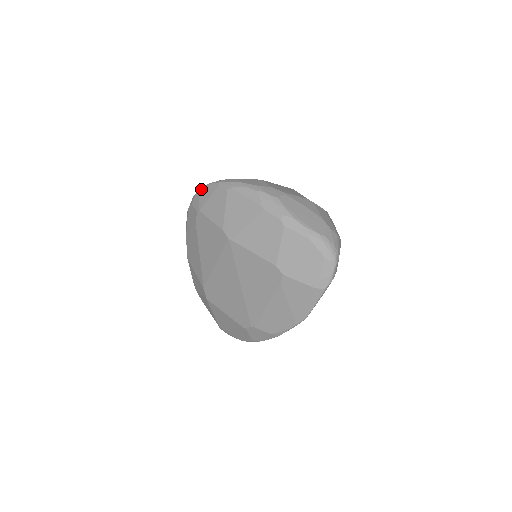
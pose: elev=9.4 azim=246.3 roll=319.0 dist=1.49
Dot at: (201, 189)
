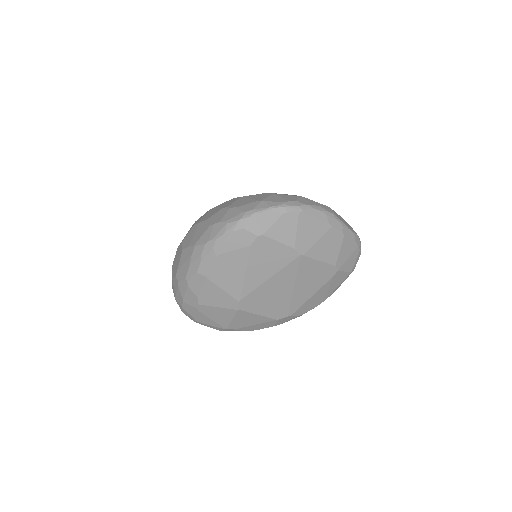
Dot at: (260, 214)
